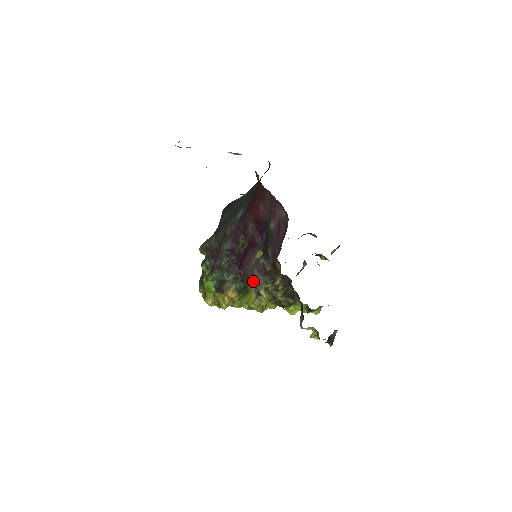
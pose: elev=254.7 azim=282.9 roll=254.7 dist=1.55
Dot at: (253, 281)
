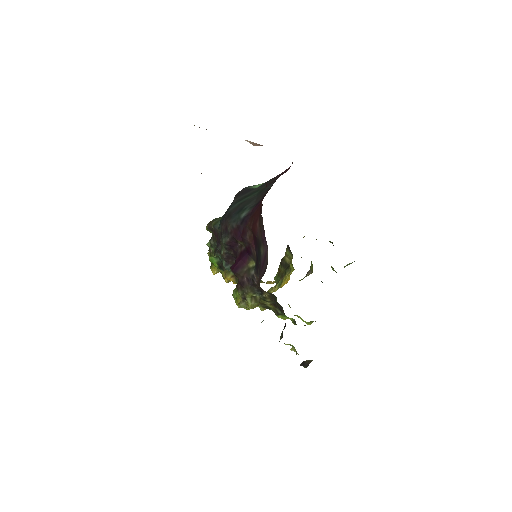
Dot at: (241, 287)
